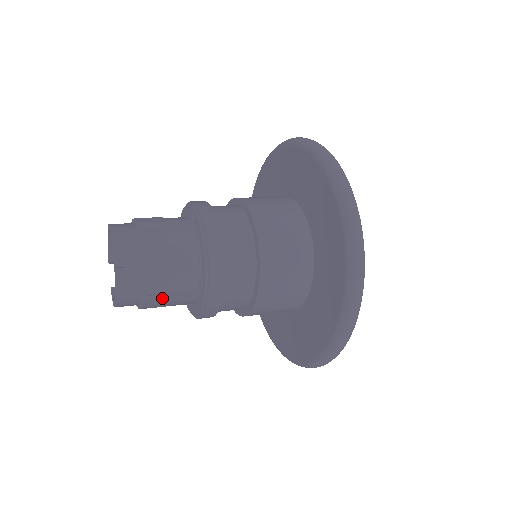
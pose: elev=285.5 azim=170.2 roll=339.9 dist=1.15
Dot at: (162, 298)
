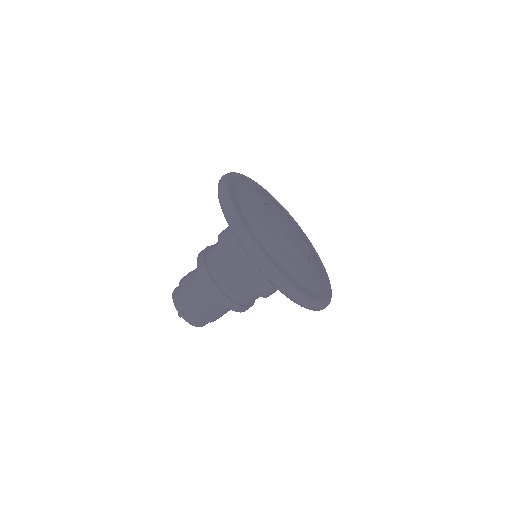
Dot at: (211, 314)
